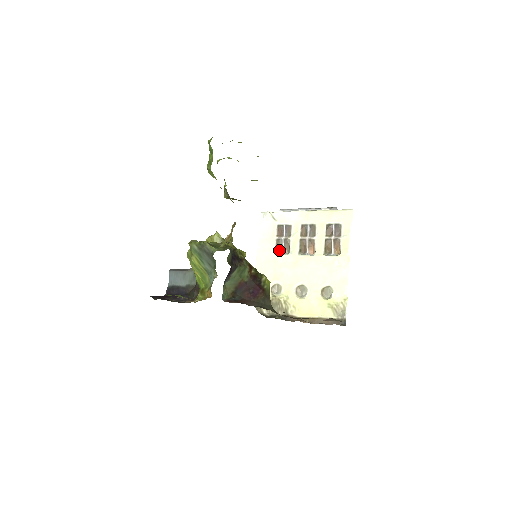
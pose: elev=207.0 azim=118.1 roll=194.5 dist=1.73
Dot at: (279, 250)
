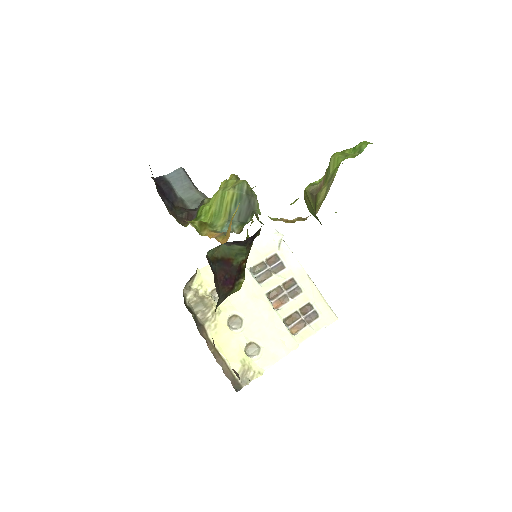
Dot at: (255, 271)
